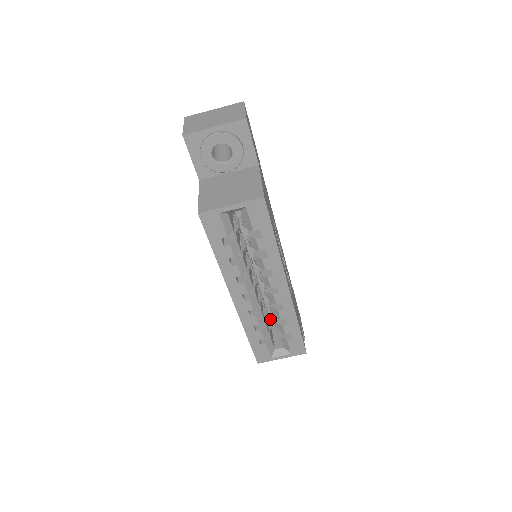
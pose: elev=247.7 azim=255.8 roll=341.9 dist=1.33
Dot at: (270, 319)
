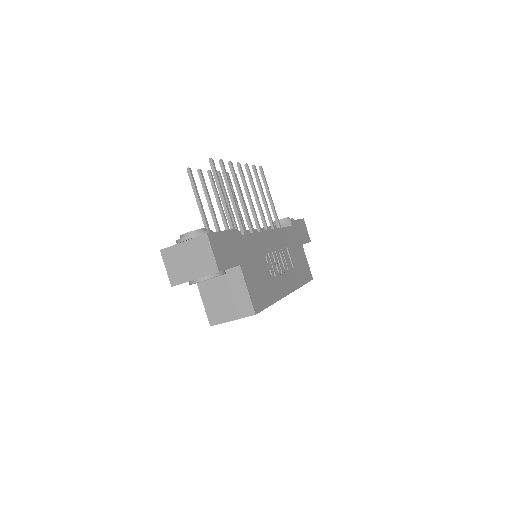
Dot at: occluded
